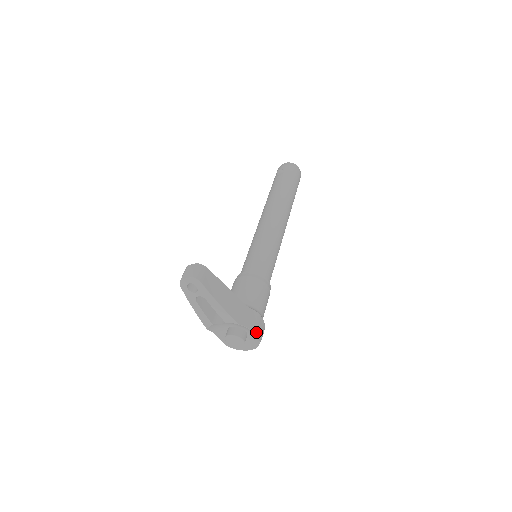
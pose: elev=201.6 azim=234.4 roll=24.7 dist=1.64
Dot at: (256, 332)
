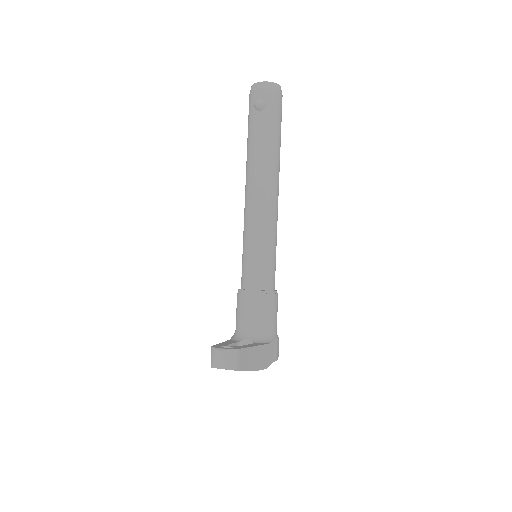
Dot at: (277, 357)
